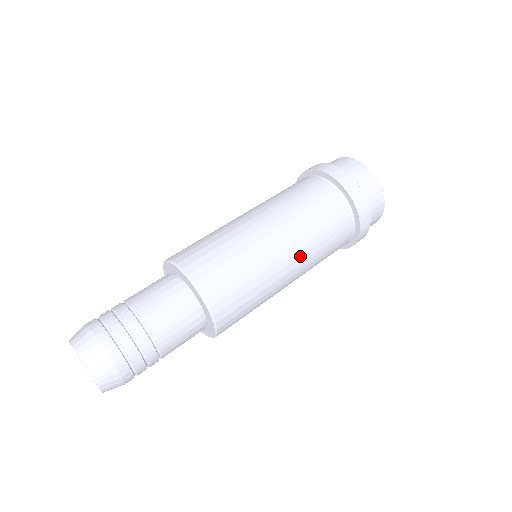
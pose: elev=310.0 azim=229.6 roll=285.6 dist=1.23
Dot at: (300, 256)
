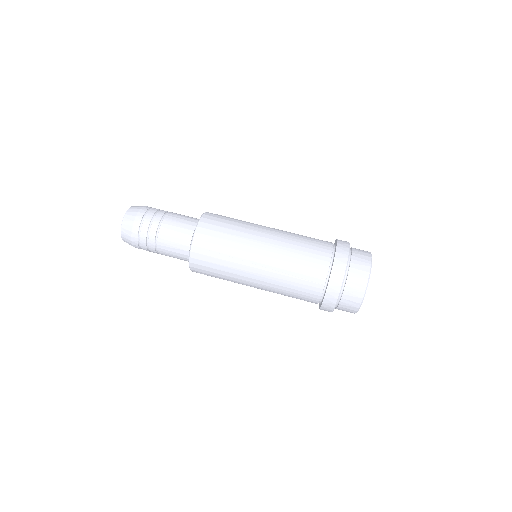
Dot at: (265, 281)
